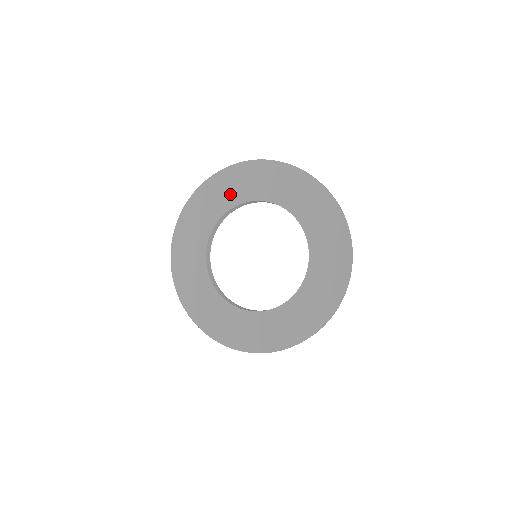
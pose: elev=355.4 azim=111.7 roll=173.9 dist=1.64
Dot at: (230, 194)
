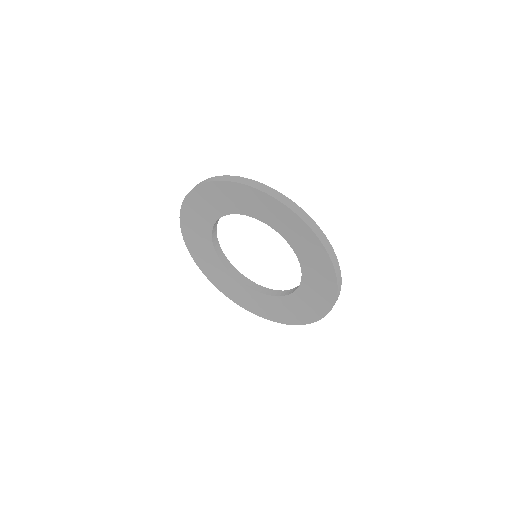
Dot at: (201, 223)
